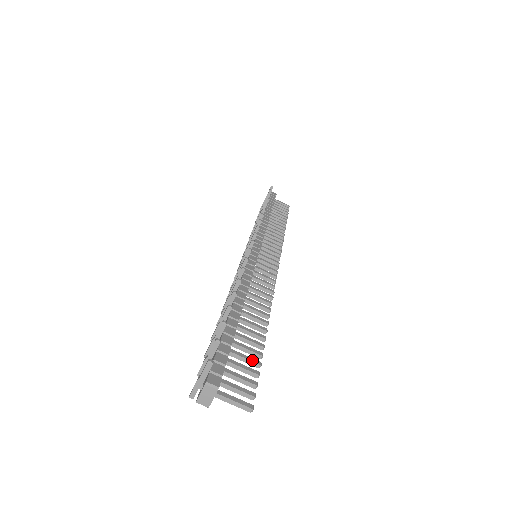
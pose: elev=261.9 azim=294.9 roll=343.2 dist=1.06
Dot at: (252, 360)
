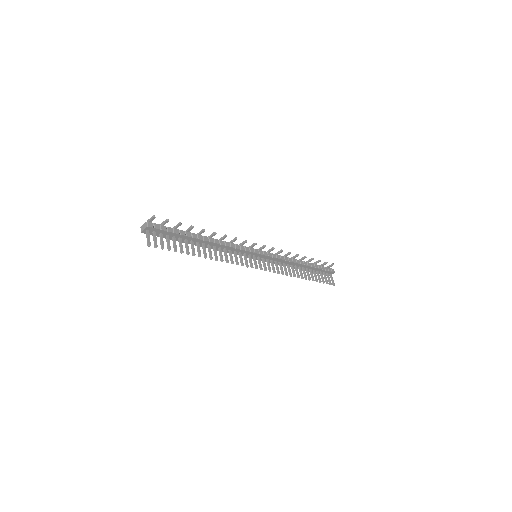
Dot at: (175, 247)
